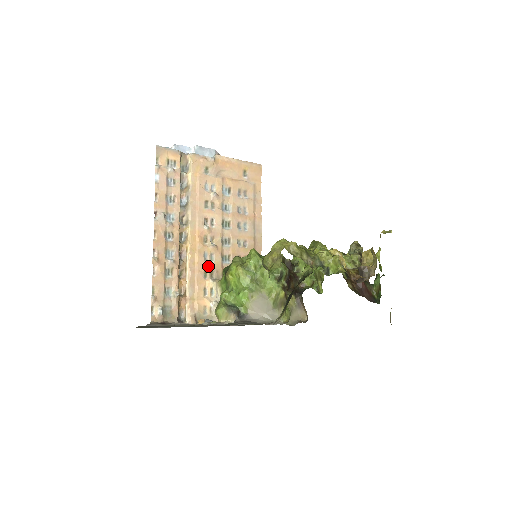
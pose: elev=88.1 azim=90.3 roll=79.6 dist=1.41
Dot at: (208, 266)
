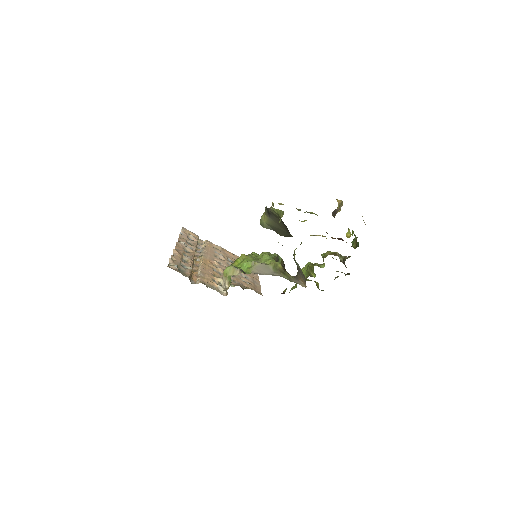
Dot at: (216, 274)
